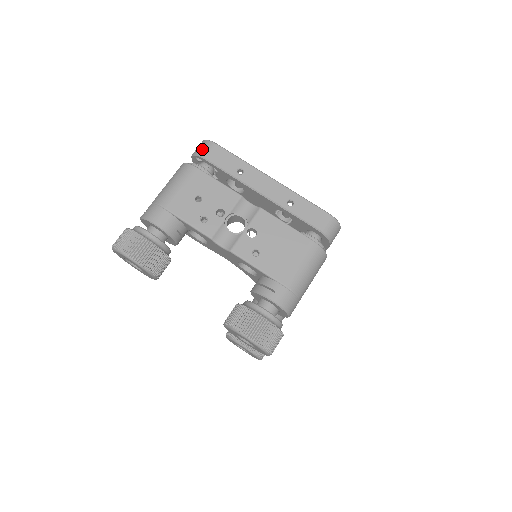
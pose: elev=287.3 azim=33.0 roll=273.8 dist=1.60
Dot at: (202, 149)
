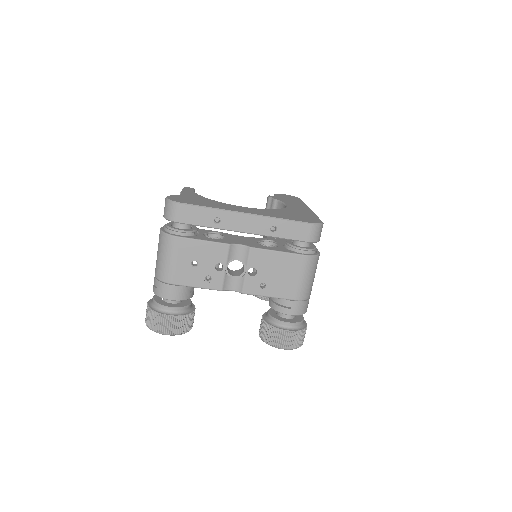
Dot at: (172, 214)
